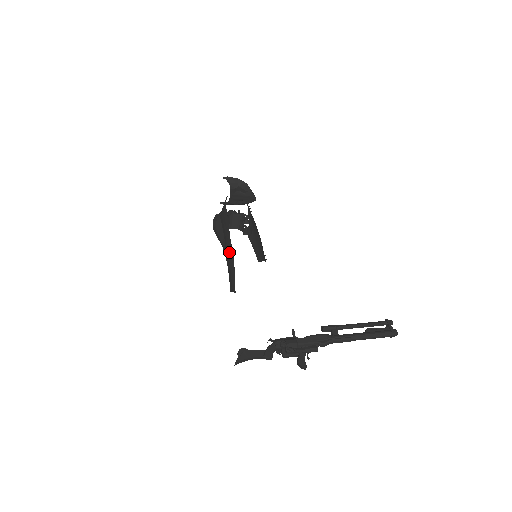
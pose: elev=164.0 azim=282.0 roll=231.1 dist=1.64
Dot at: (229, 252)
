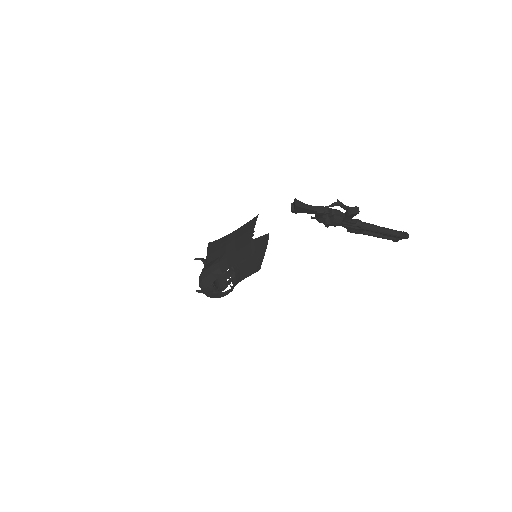
Dot at: (233, 237)
